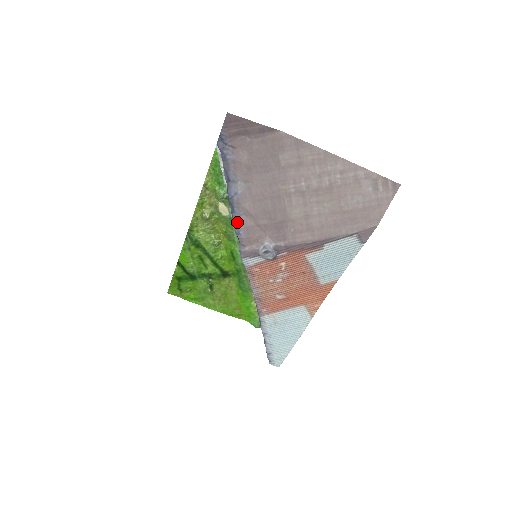
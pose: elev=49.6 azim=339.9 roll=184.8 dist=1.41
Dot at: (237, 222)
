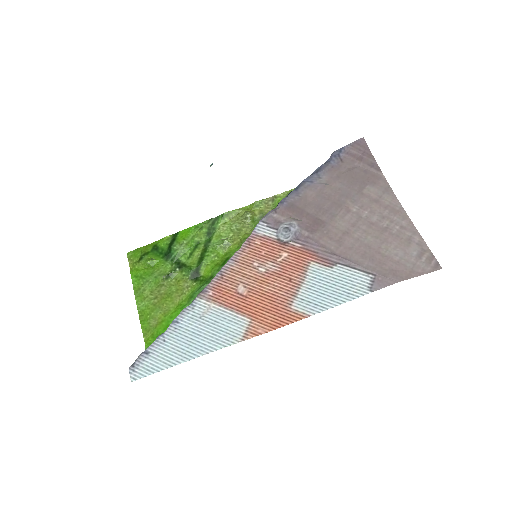
Dot at: (290, 196)
